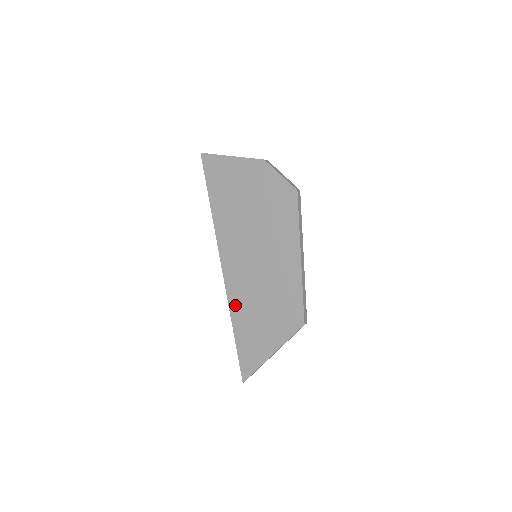
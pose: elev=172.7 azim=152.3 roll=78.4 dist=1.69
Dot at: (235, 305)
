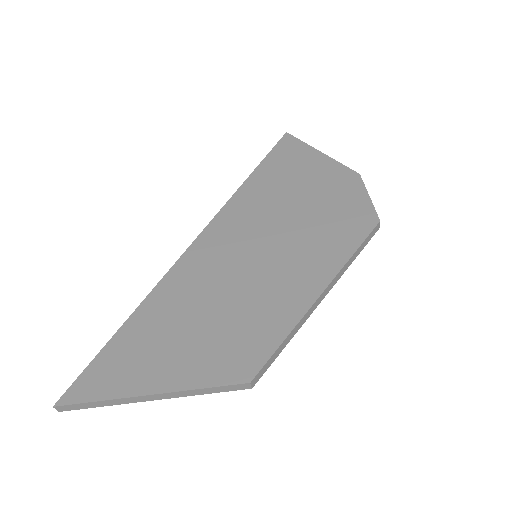
Dot at: (167, 289)
